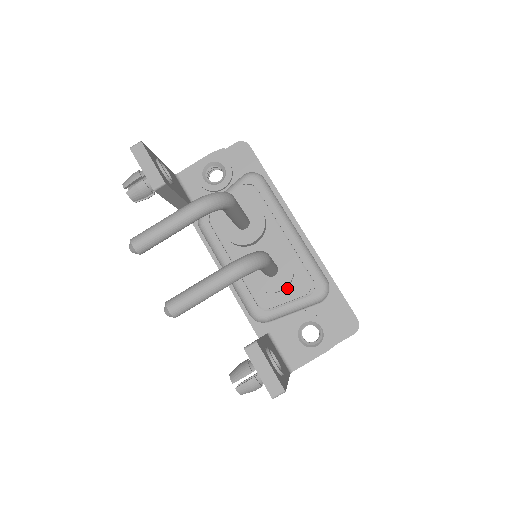
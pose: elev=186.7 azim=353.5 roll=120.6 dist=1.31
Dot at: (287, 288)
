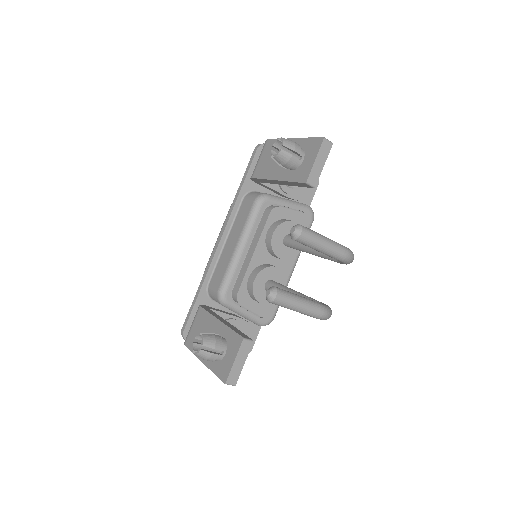
Dot at: occluded
